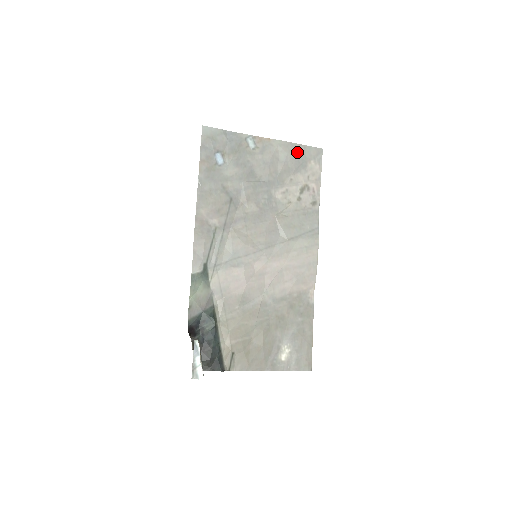
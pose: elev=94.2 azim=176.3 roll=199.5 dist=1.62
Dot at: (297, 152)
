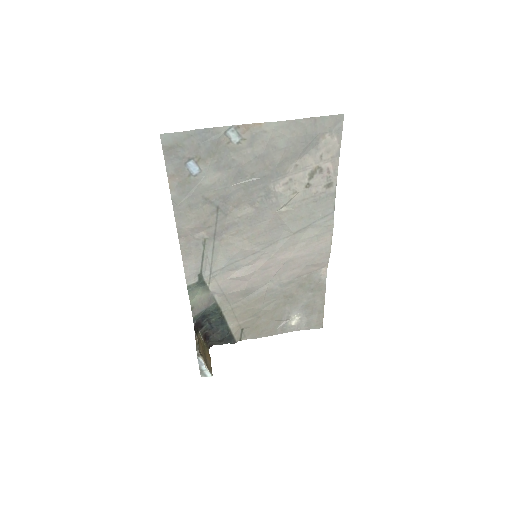
Dot at: (303, 130)
